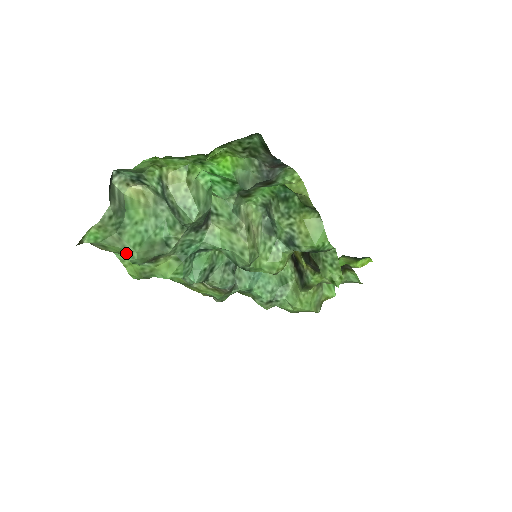
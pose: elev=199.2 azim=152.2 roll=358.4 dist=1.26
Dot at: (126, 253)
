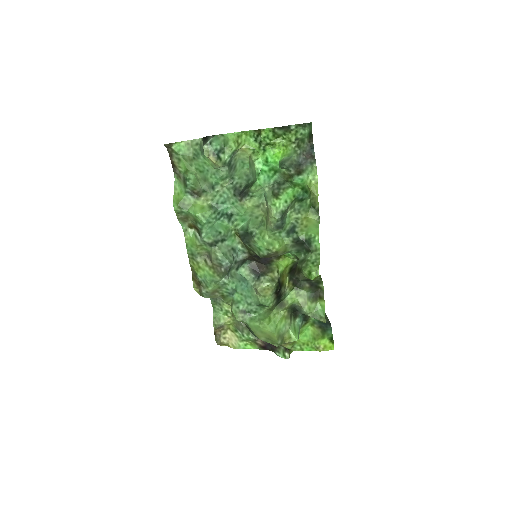
Dot at: (189, 170)
